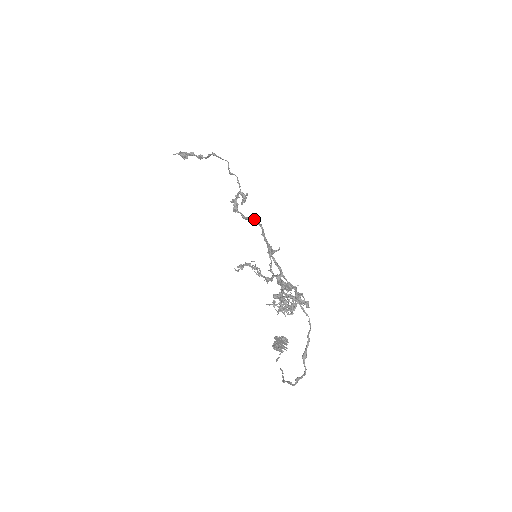
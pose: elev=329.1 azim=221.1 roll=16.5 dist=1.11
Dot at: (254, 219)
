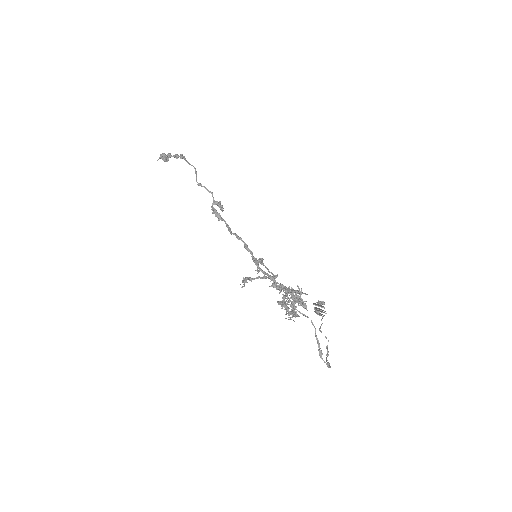
Dot at: (233, 234)
